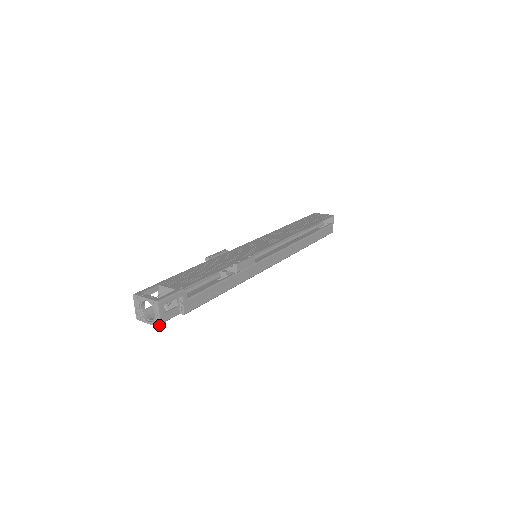
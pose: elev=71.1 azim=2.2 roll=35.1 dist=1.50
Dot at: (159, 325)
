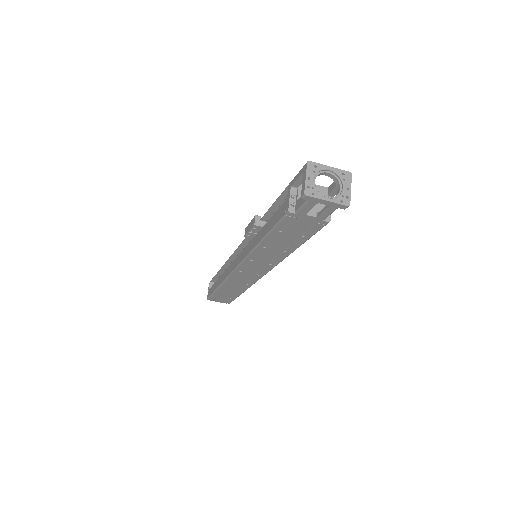
Dot at: (347, 202)
